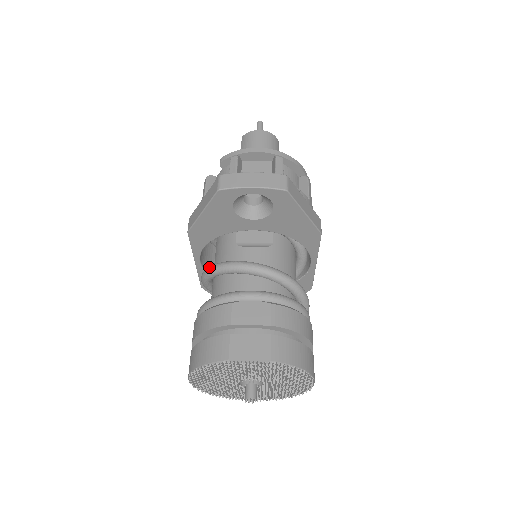
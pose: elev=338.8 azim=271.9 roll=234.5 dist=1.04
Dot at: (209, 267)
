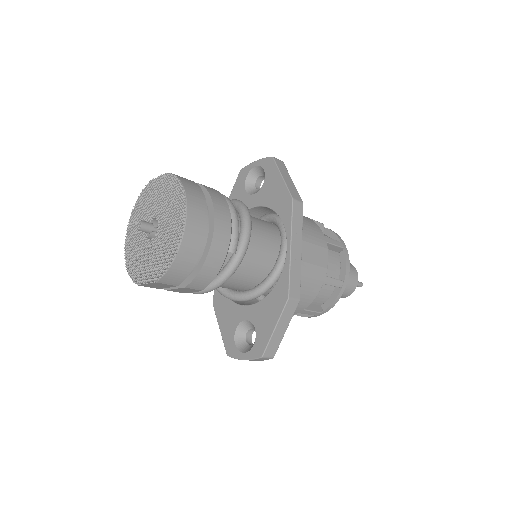
Dot at: occluded
